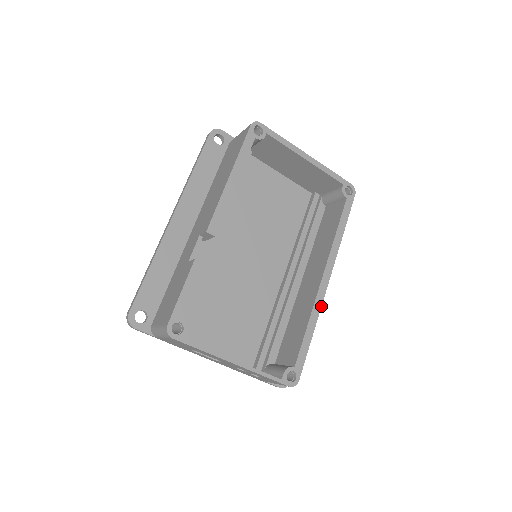
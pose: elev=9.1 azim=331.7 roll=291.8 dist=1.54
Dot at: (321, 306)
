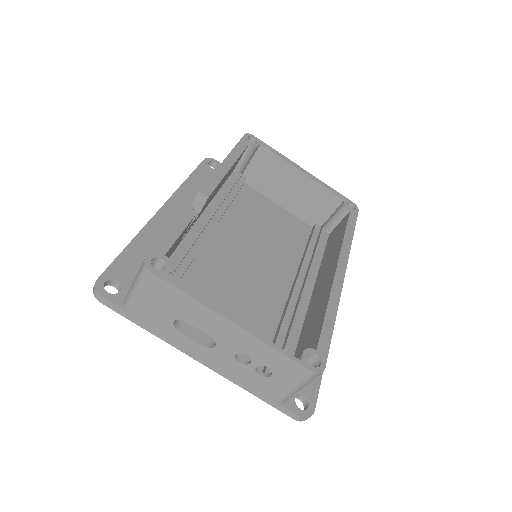
Dot at: (340, 294)
